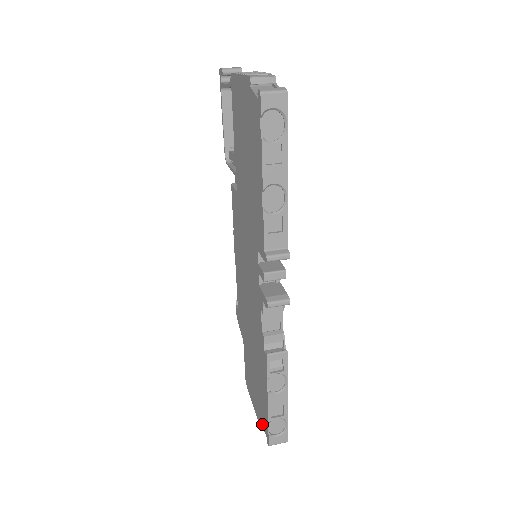
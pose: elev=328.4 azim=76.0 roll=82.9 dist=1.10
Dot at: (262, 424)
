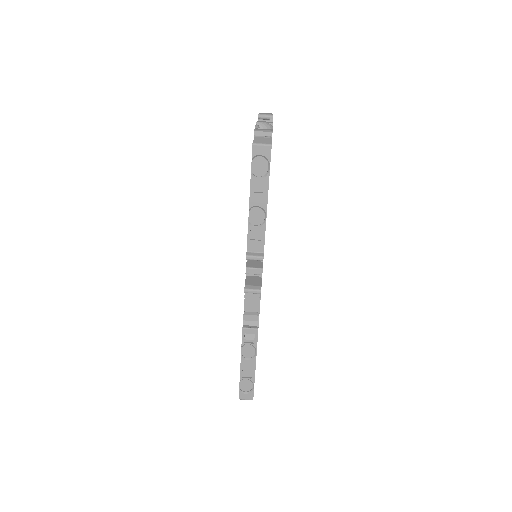
Dot at: occluded
